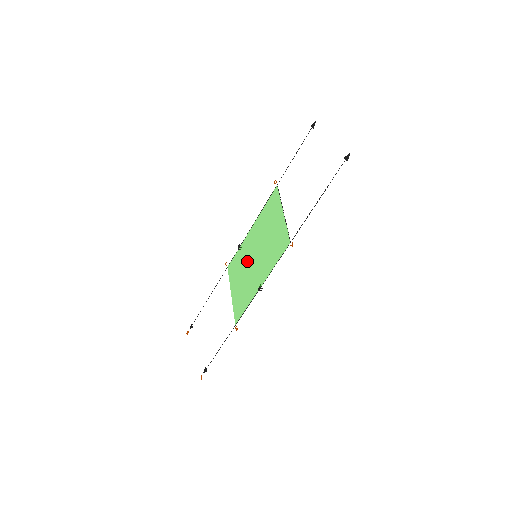
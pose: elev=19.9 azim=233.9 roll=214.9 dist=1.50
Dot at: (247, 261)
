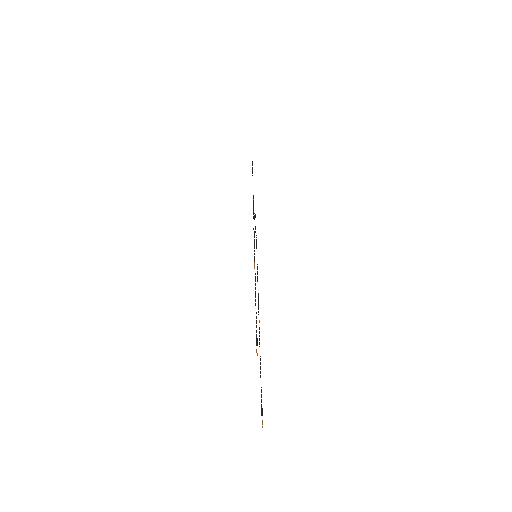
Dot at: occluded
